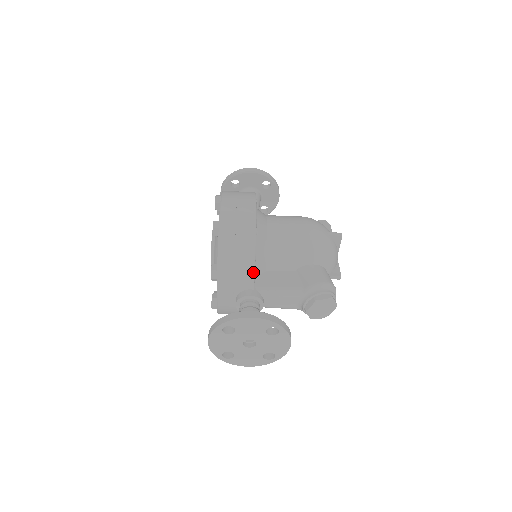
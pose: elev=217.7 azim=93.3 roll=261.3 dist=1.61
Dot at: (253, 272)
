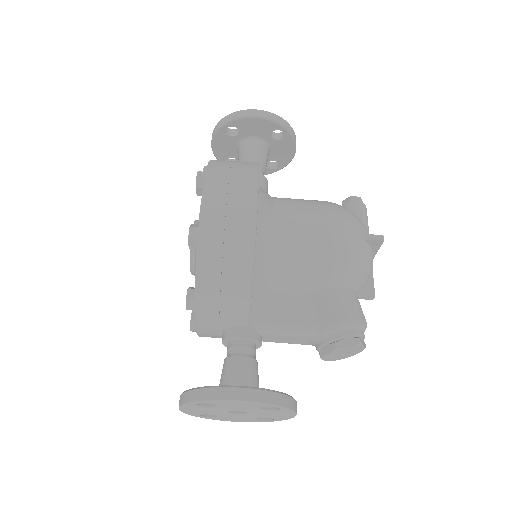
Dot at: (248, 307)
